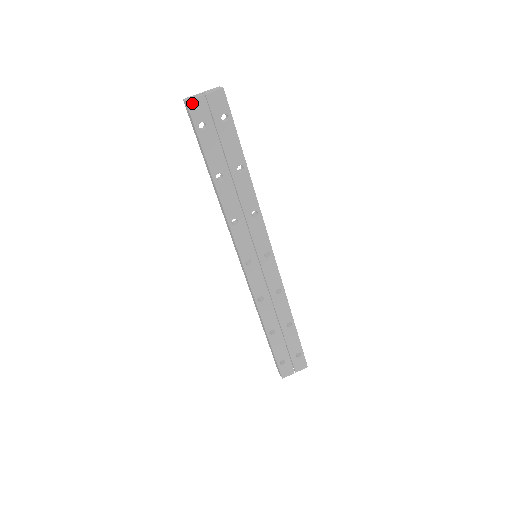
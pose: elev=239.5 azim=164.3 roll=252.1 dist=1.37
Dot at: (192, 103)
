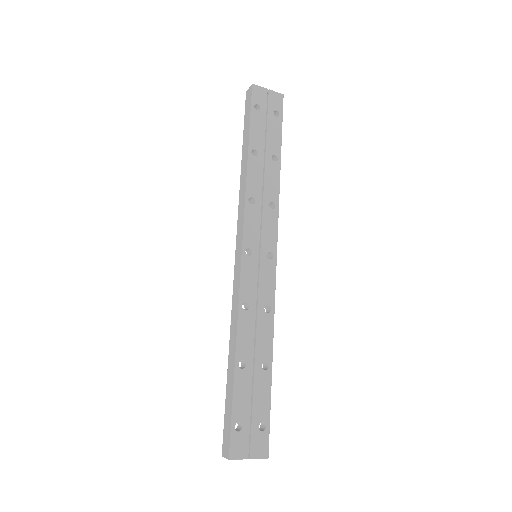
Dot at: (257, 88)
